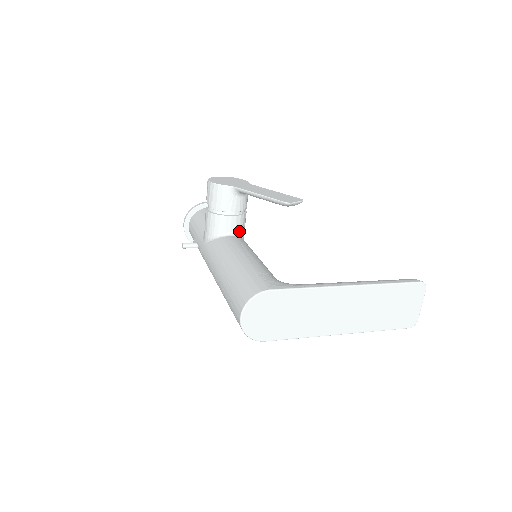
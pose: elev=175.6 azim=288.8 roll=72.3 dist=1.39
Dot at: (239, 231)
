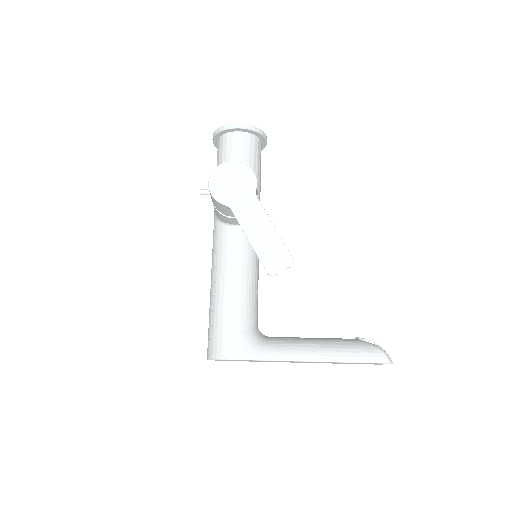
Dot at: occluded
